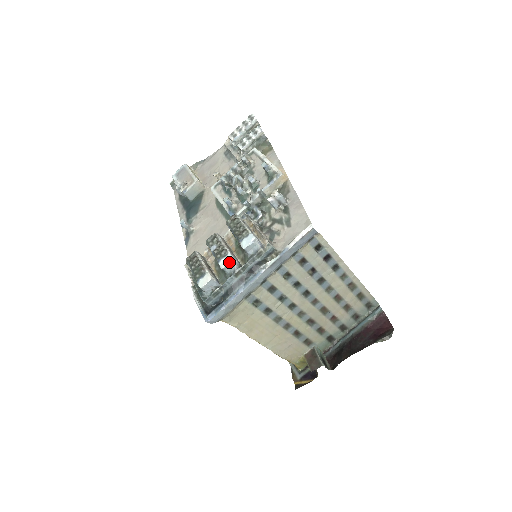
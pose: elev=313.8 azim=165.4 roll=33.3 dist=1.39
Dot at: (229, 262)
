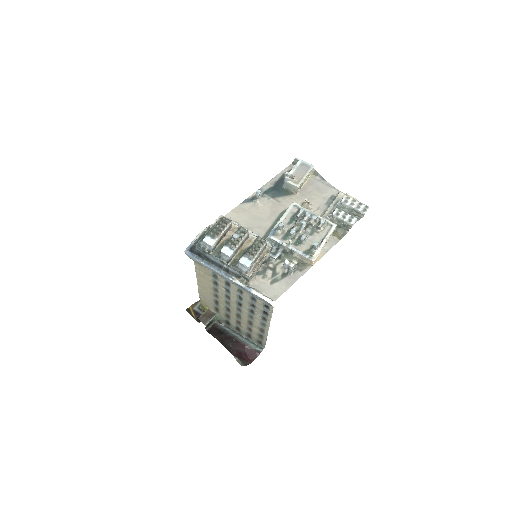
Dot at: (227, 254)
